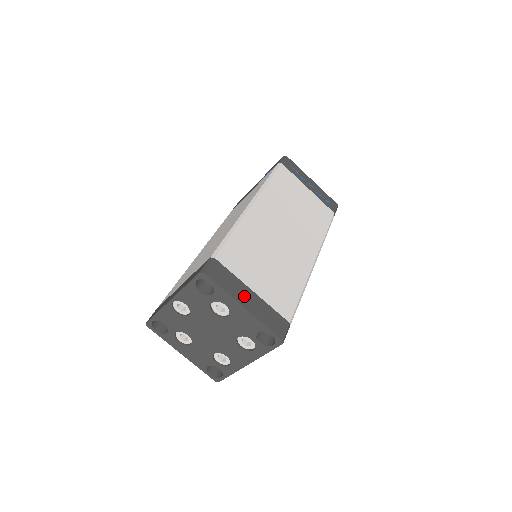
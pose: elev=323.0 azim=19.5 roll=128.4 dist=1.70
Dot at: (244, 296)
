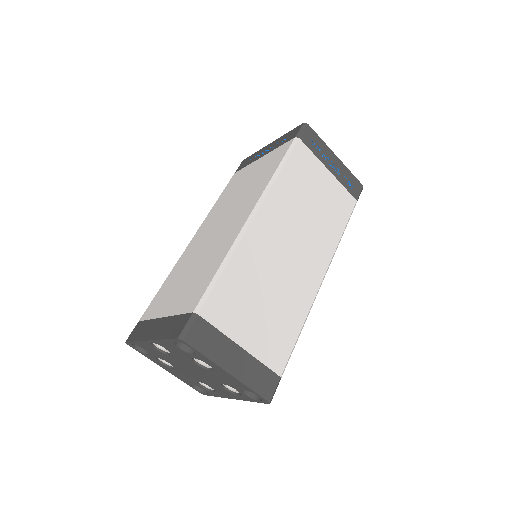
Dot at: (230, 358)
